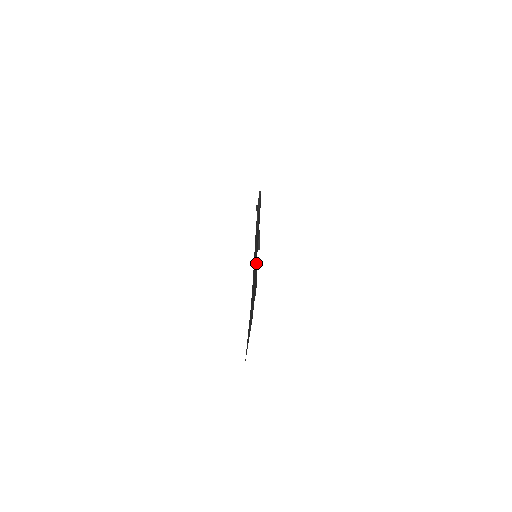
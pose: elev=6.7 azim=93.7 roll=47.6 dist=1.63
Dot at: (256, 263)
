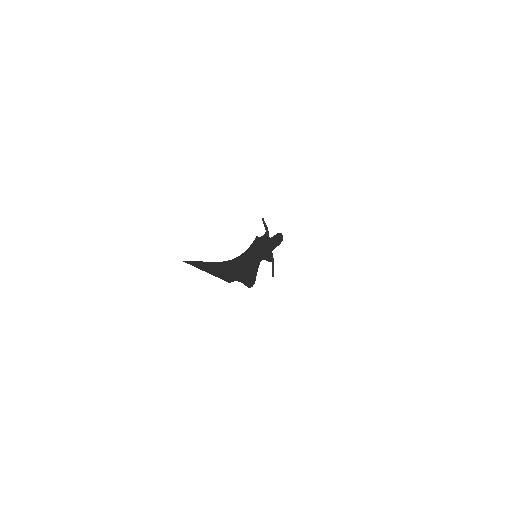
Dot at: (253, 258)
